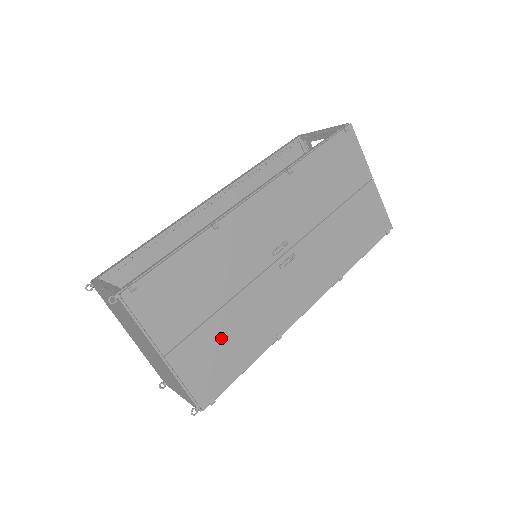
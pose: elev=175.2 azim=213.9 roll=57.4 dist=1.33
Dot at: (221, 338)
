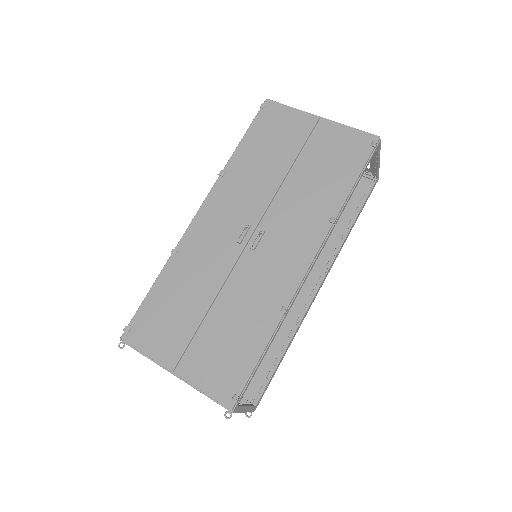
Dot at: (219, 336)
